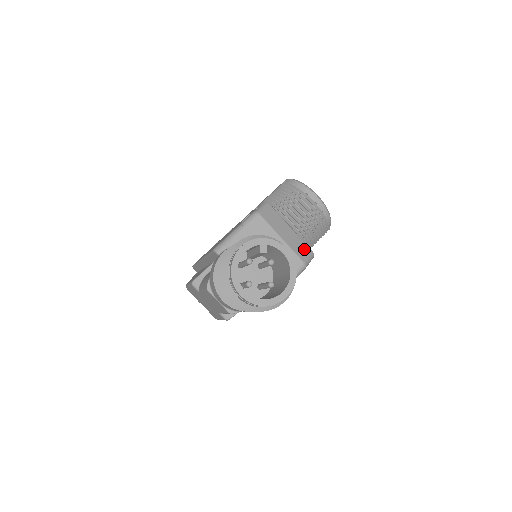
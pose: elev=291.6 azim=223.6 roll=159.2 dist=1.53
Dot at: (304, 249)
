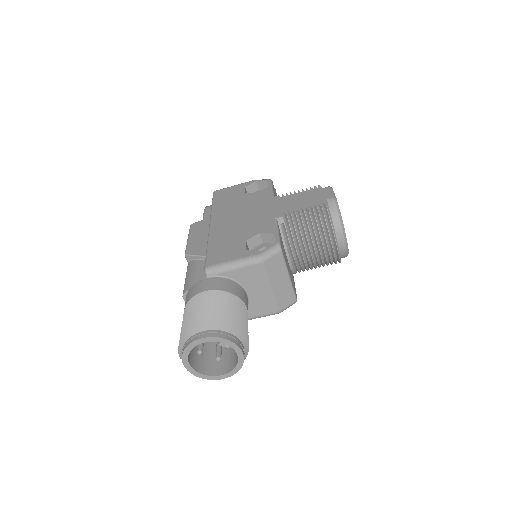
Dot at: (289, 298)
